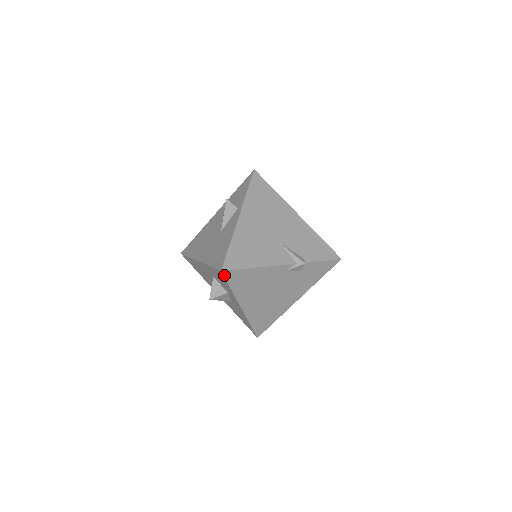
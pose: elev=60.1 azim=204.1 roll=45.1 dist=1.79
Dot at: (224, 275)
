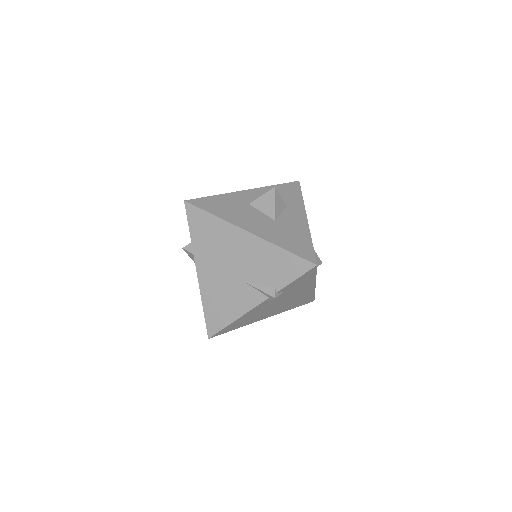
Dot at: occluded
